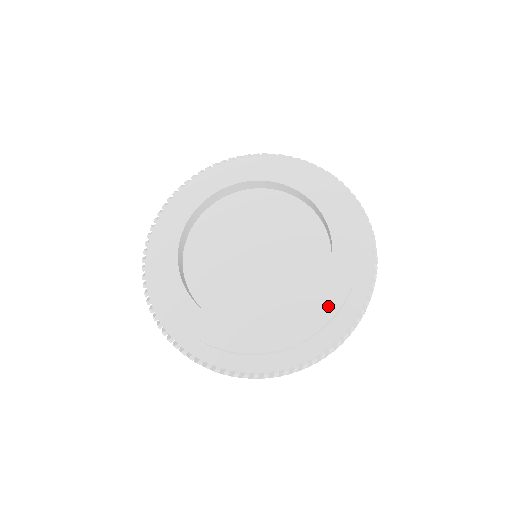
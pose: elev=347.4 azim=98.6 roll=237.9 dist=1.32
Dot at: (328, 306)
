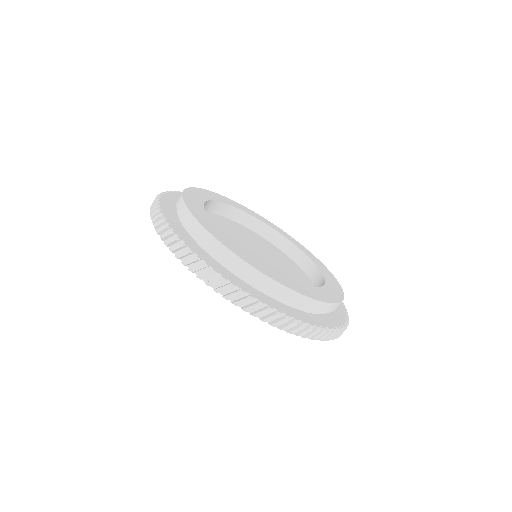
Dot at: (336, 293)
